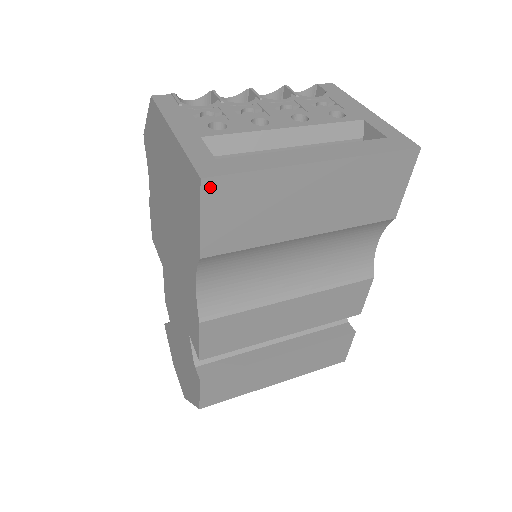
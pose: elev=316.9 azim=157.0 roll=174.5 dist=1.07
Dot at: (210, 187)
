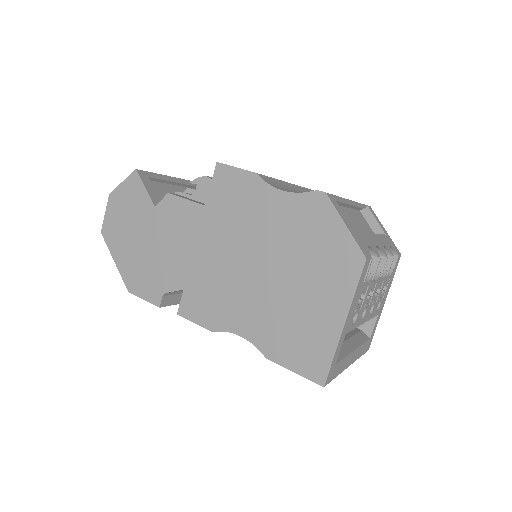
Dot at: (319, 382)
